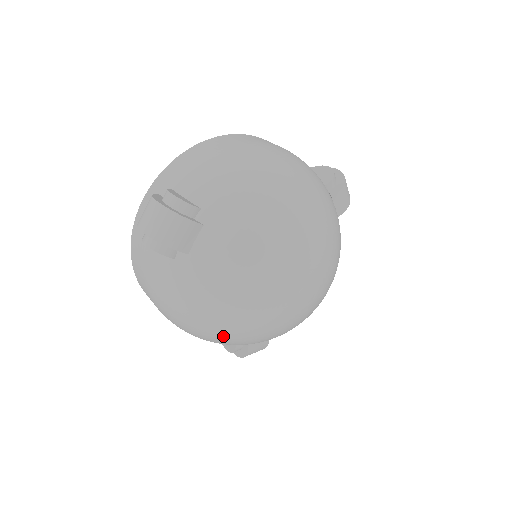
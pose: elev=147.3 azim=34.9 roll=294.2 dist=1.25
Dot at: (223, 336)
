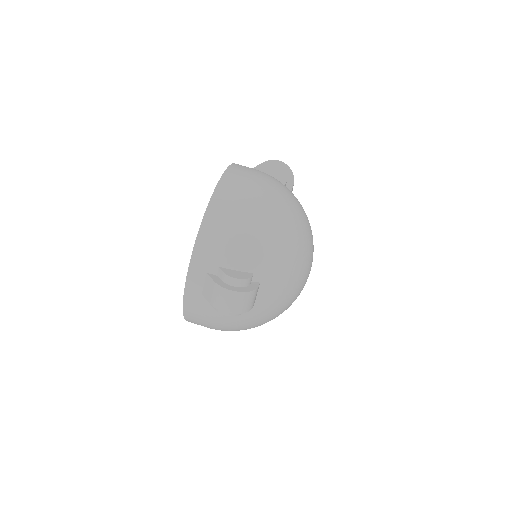
Dot at: occluded
